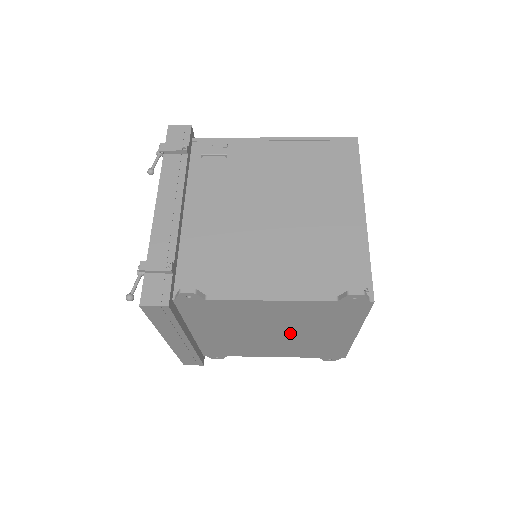
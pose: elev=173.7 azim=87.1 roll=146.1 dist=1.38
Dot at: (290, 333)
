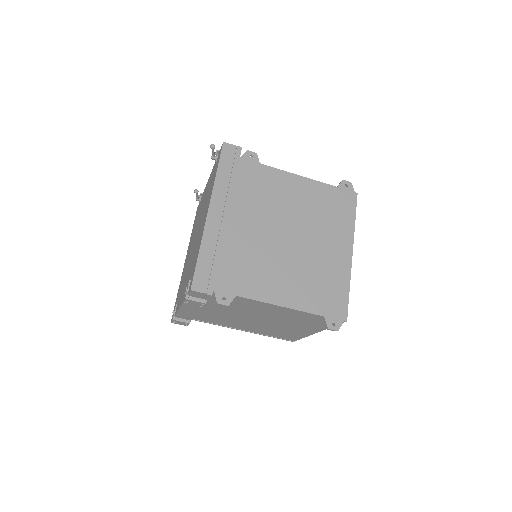
Dot at: (304, 239)
